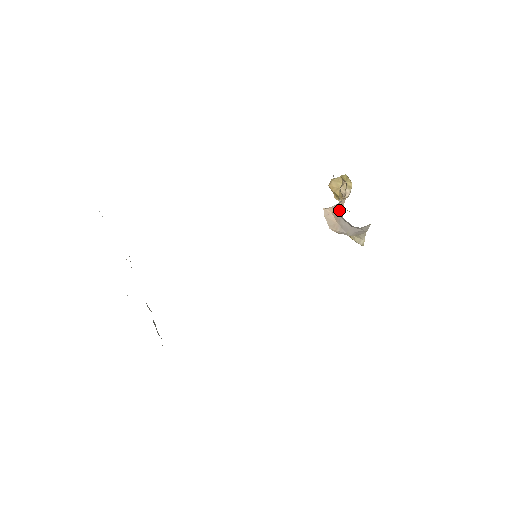
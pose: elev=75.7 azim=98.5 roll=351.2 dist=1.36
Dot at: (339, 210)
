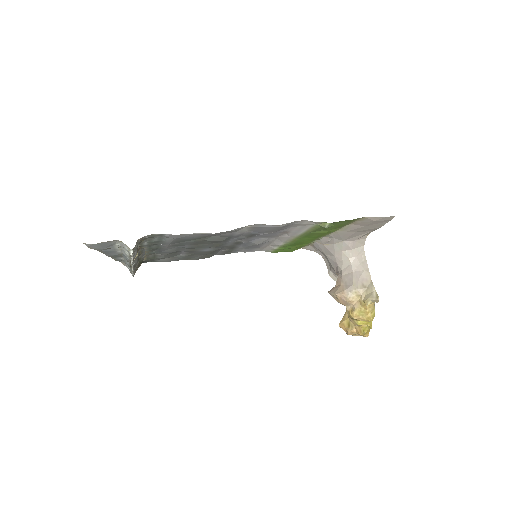
Dot at: (338, 274)
